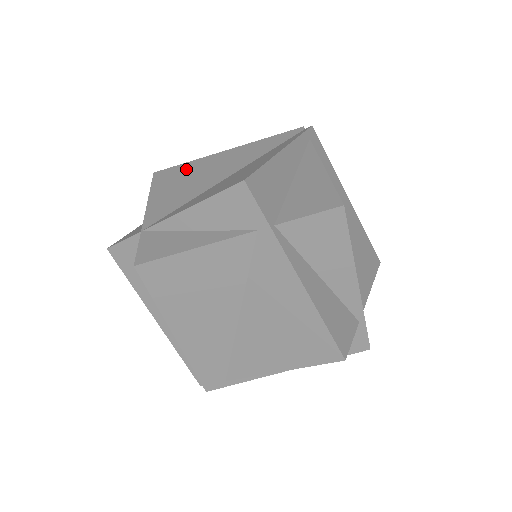
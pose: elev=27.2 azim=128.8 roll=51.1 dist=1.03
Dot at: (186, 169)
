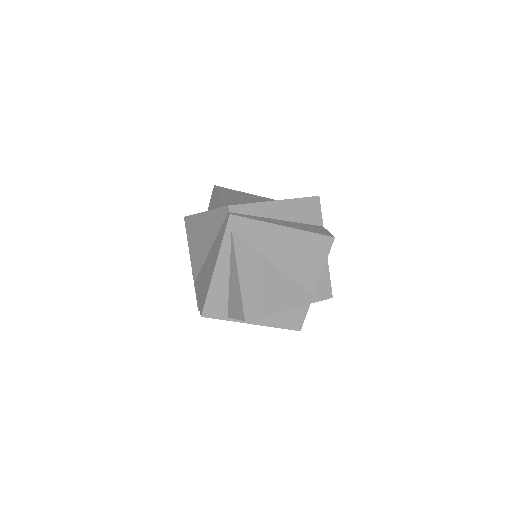
Dot at: (194, 225)
